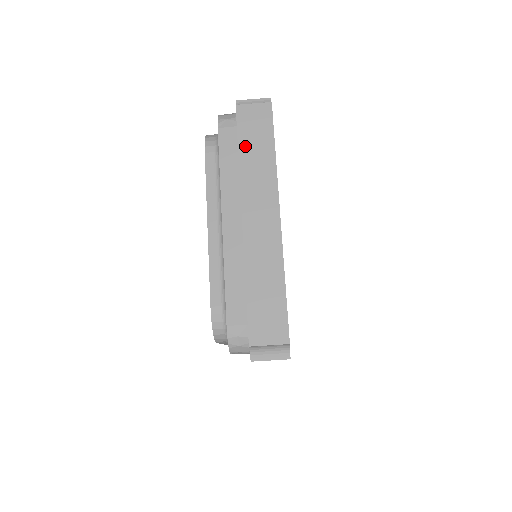
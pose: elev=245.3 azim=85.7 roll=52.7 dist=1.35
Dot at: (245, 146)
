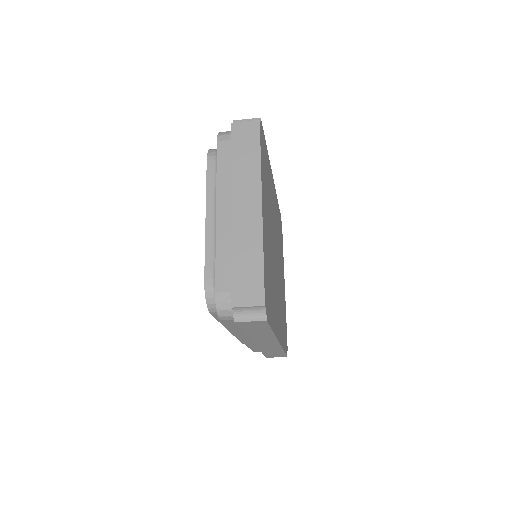
Dot at: (237, 153)
